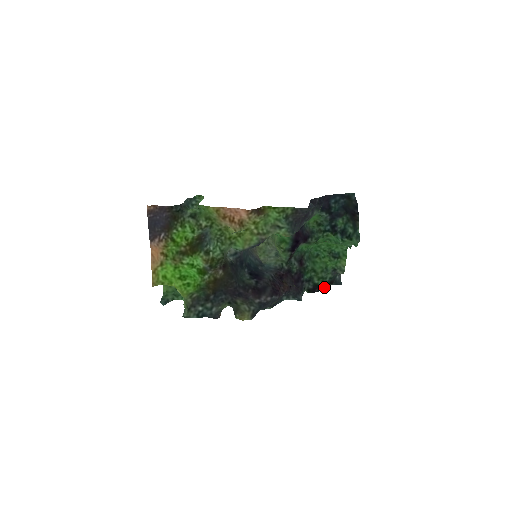
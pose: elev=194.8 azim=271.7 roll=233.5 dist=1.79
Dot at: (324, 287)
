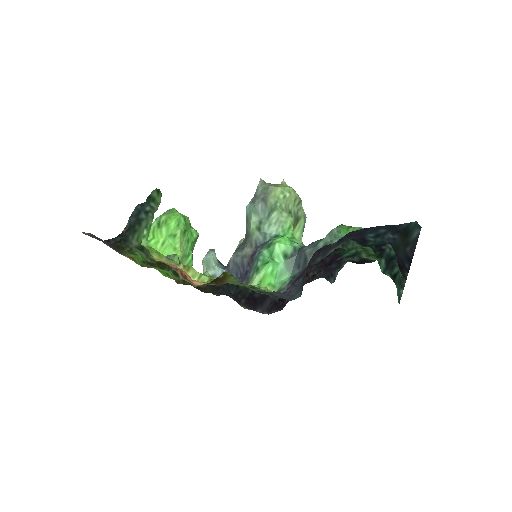
Dot at: occluded
